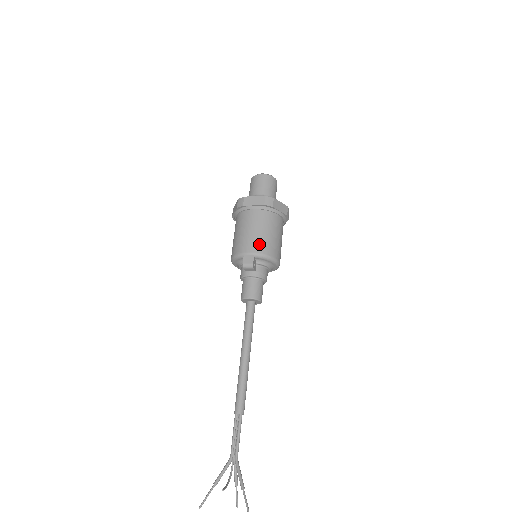
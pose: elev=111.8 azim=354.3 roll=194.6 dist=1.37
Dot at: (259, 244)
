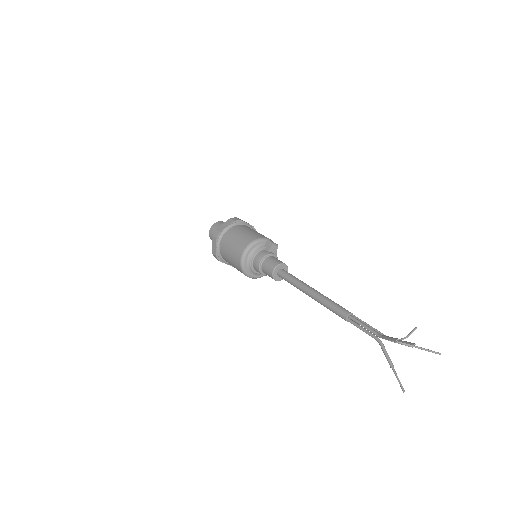
Dot at: occluded
